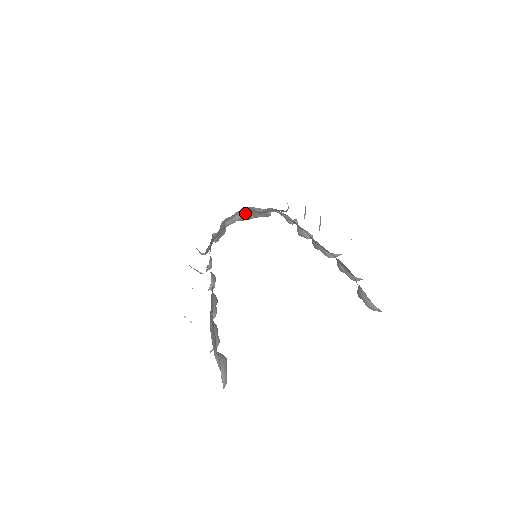
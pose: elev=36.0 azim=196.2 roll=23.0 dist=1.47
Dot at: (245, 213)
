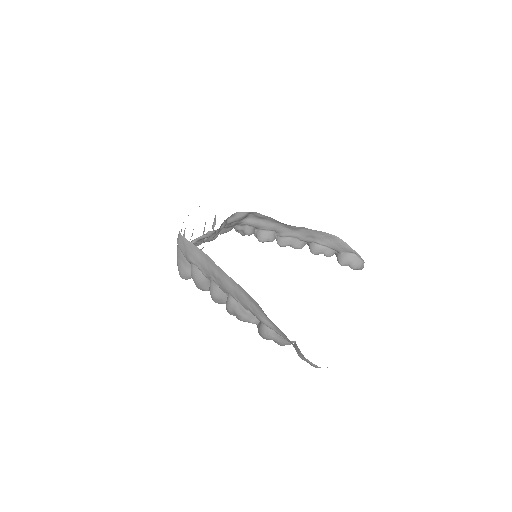
Dot at: (225, 223)
